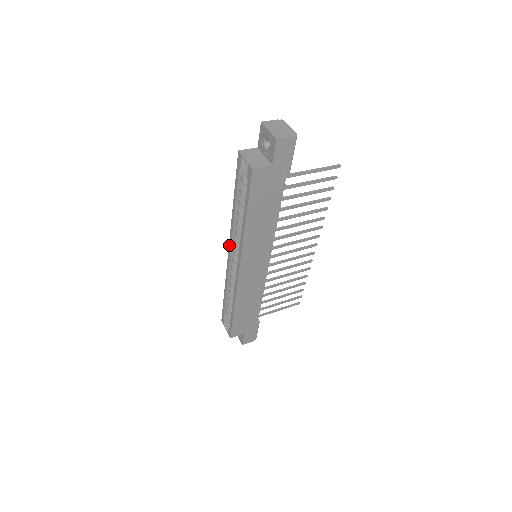
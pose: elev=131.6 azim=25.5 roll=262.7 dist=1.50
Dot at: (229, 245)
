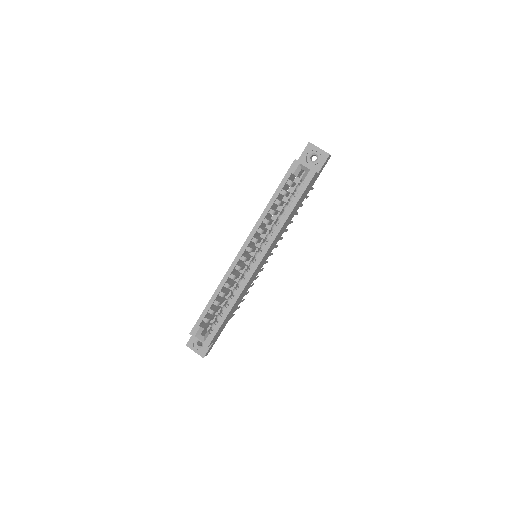
Dot at: (245, 244)
